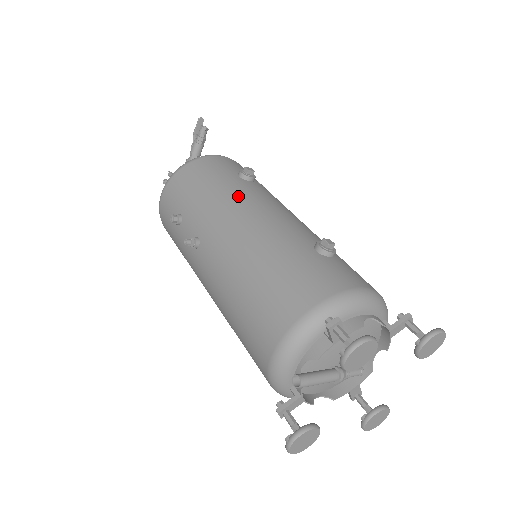
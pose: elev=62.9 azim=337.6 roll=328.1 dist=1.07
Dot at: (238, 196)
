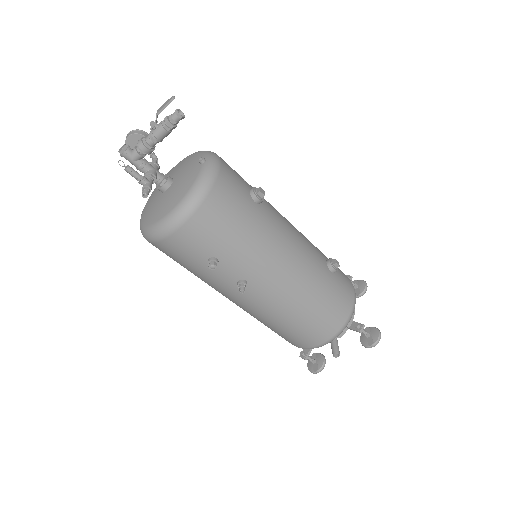
Dot at: (274, 236)
